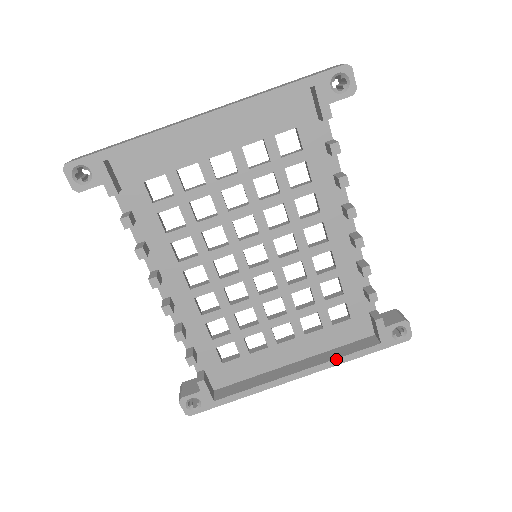
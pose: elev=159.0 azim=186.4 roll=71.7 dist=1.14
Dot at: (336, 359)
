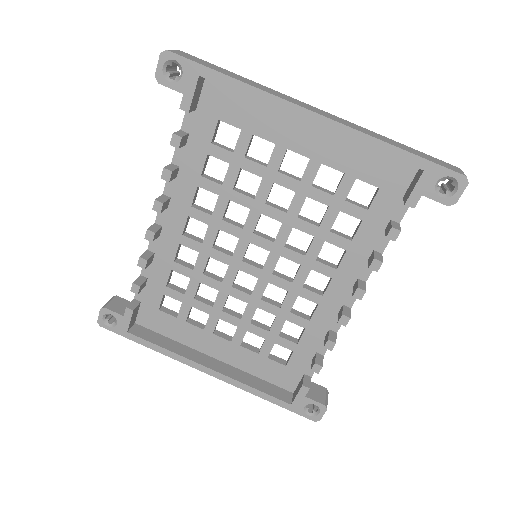
Dot at: (247, 385)
